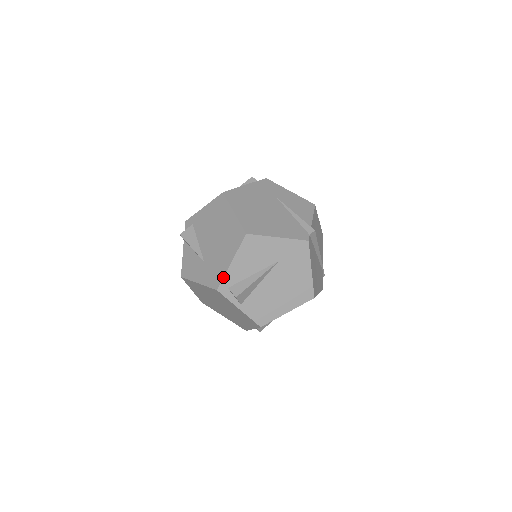
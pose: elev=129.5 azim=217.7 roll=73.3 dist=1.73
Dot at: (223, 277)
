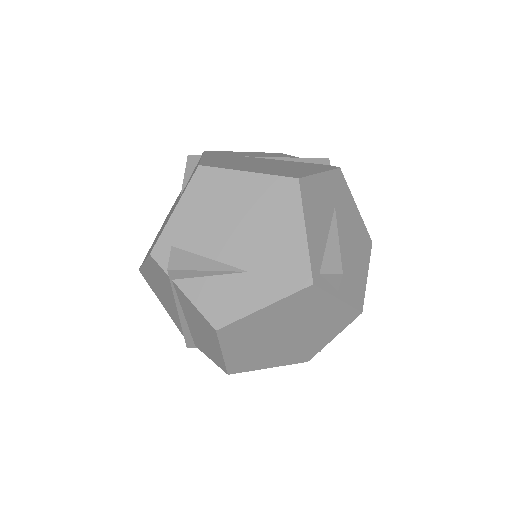
Dot at: (309, 259)
